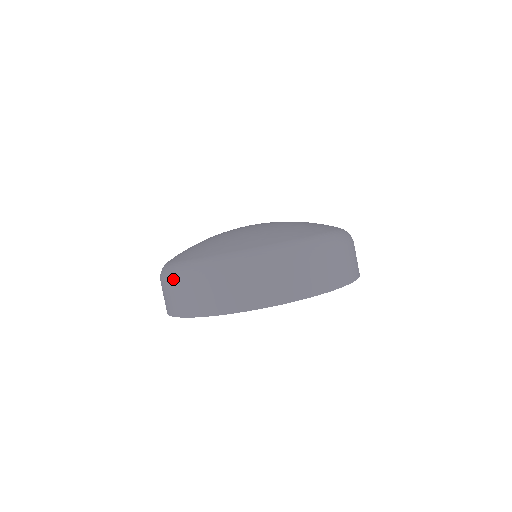
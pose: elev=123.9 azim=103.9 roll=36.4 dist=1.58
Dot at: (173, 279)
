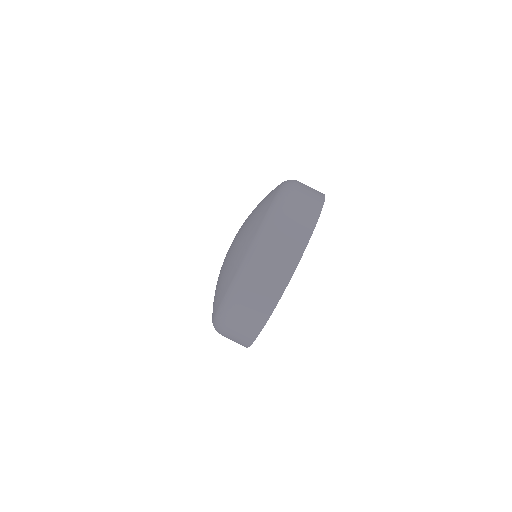
Dot at: (228, 320)
